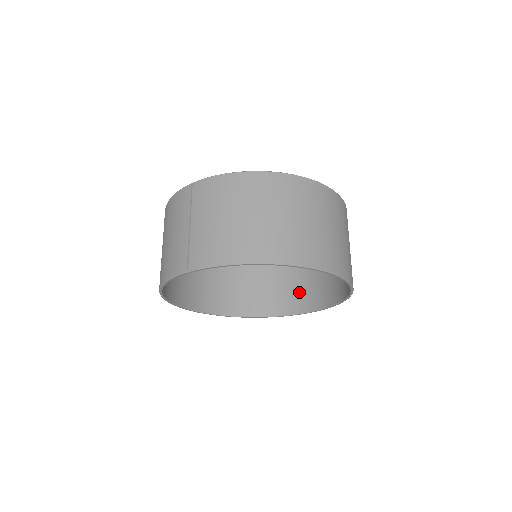
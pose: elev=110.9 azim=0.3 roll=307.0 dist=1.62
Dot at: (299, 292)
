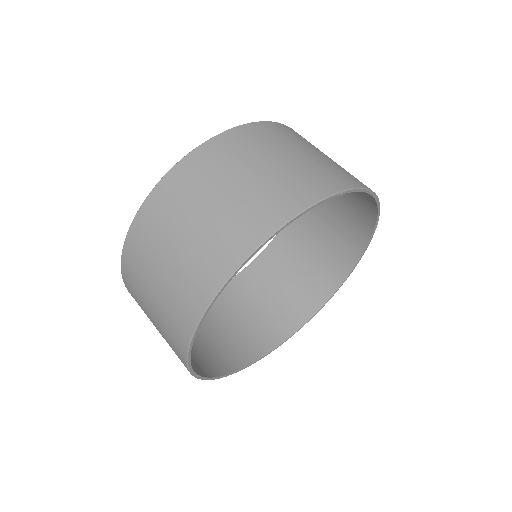
Dot at: (234, 341)
